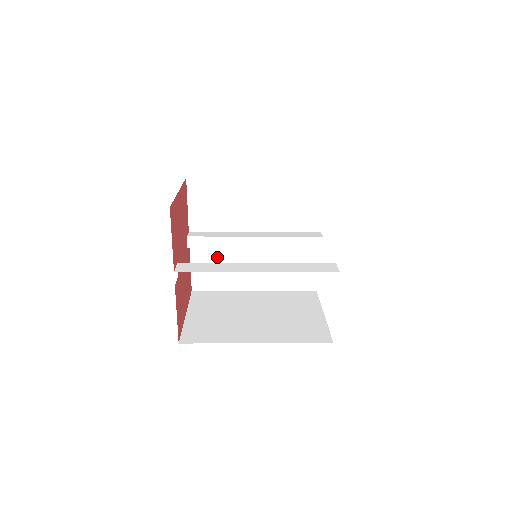
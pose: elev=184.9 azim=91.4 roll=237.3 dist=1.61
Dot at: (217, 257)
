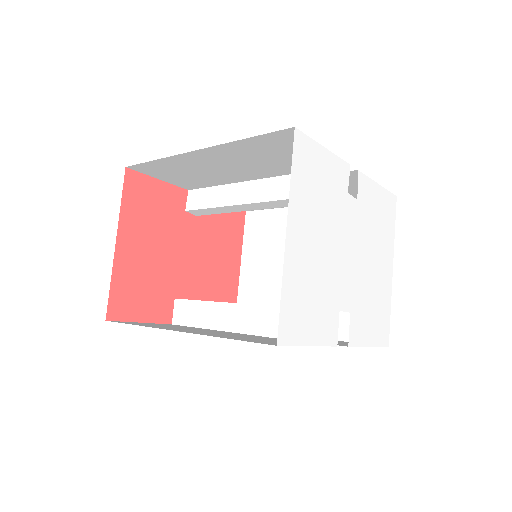
Dot at: occluded
